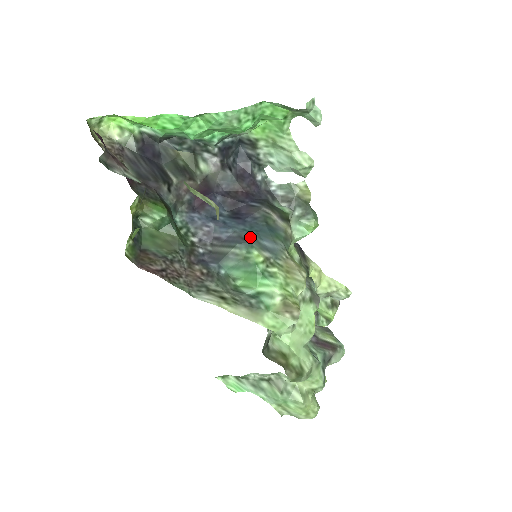
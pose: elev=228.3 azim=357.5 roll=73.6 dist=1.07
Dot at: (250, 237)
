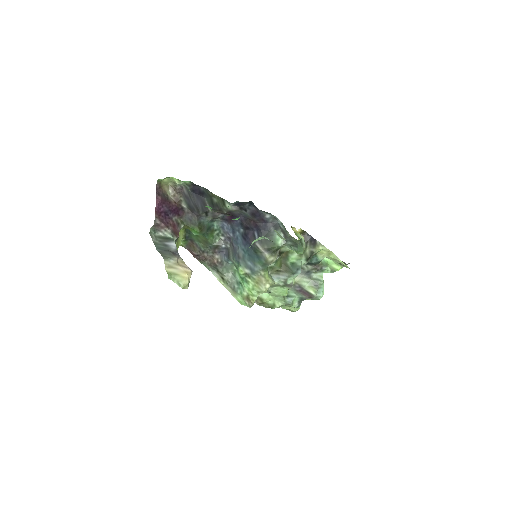
Dot at: (242, 258)
